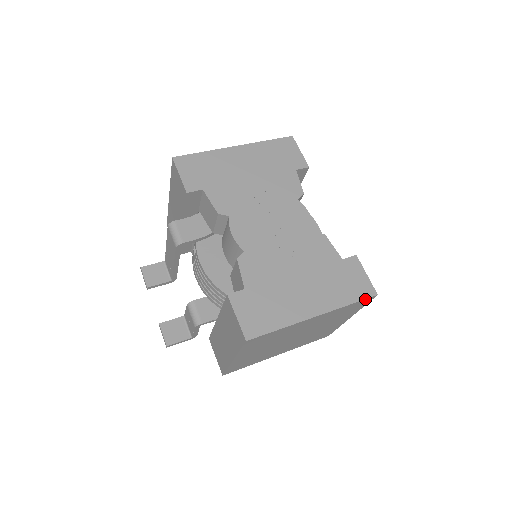
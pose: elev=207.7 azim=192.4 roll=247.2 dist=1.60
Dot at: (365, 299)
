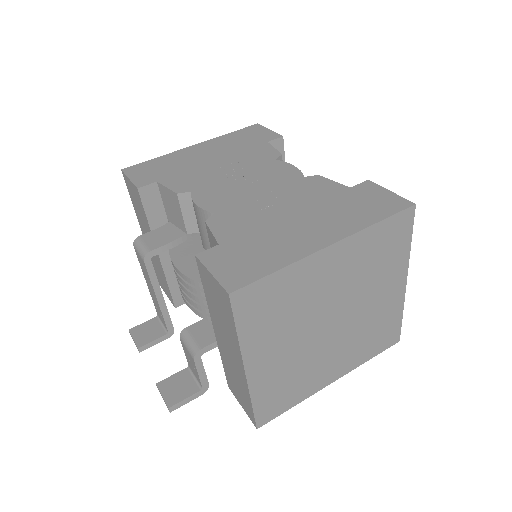
Dot at: (399, 213)
